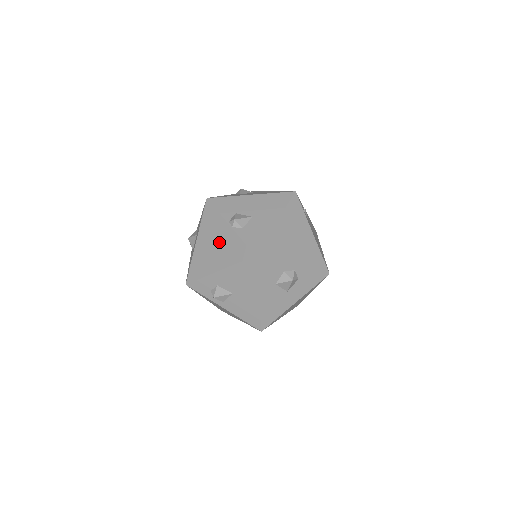
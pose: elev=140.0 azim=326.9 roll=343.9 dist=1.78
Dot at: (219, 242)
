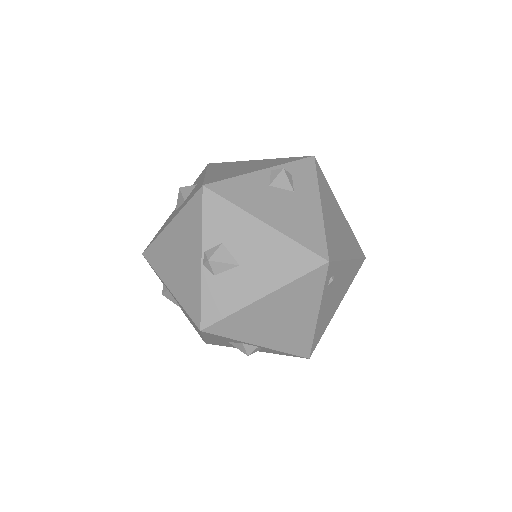
Dot at: (184, 260)
